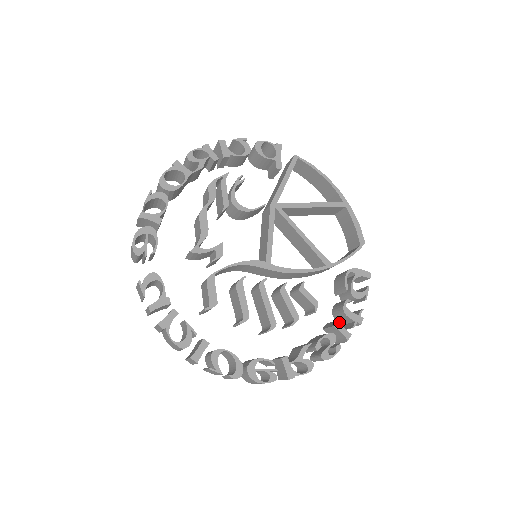
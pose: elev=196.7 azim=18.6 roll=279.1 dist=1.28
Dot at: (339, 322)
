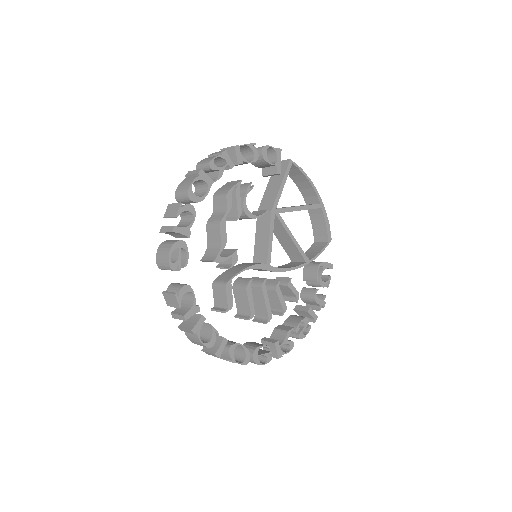
Dot at: (304, 302)
